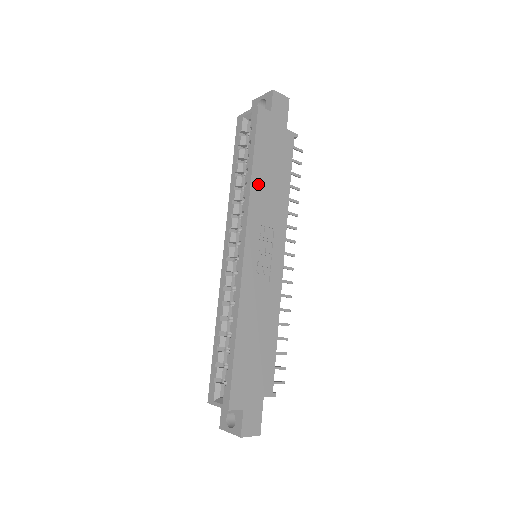
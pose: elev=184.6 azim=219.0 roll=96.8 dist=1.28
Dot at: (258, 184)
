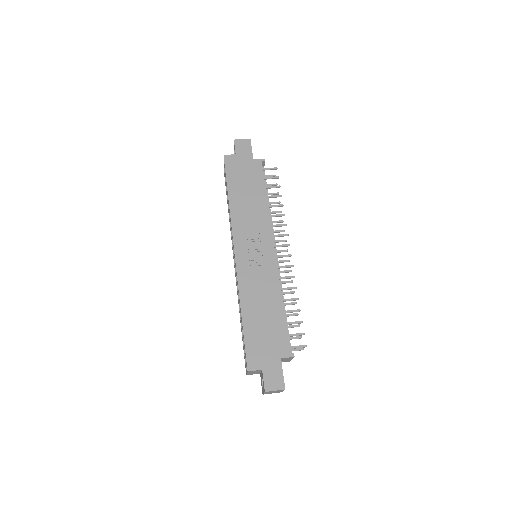
Dot at: (236, 205)
